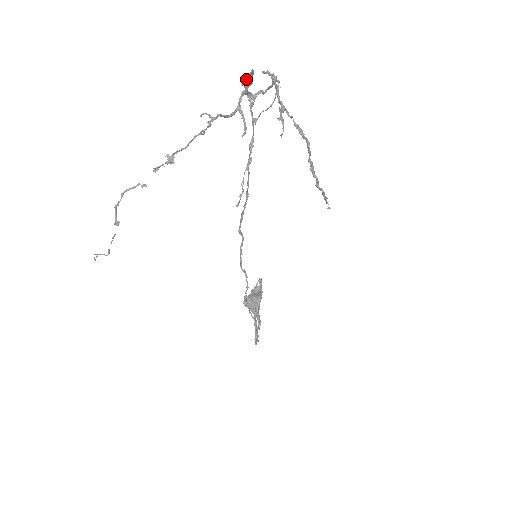
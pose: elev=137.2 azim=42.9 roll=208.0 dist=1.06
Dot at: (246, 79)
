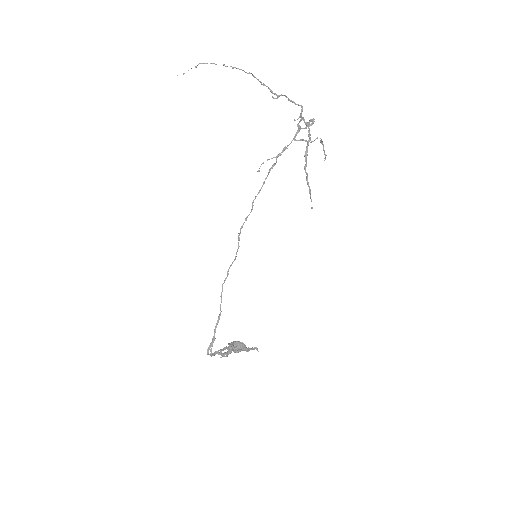
Dot at: occluded
